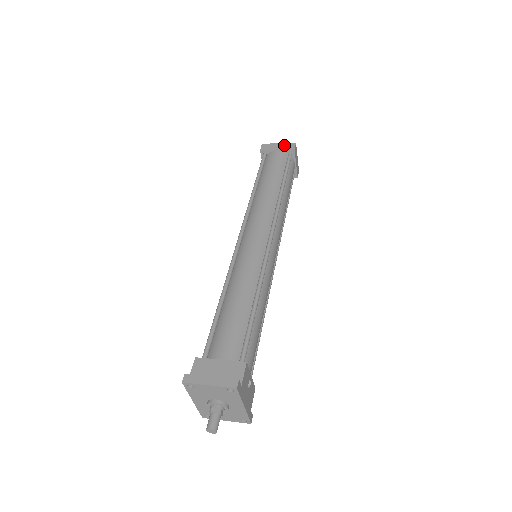
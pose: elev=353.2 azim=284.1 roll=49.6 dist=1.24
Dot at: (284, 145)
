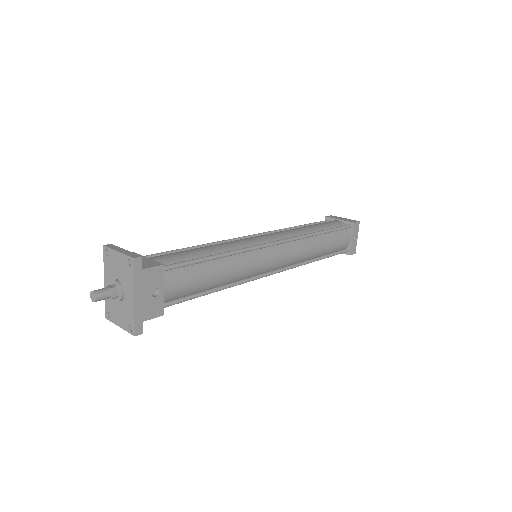
Dot at: (348, 219)
